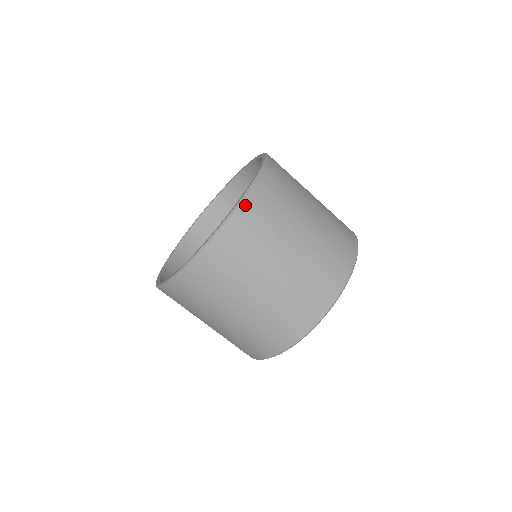
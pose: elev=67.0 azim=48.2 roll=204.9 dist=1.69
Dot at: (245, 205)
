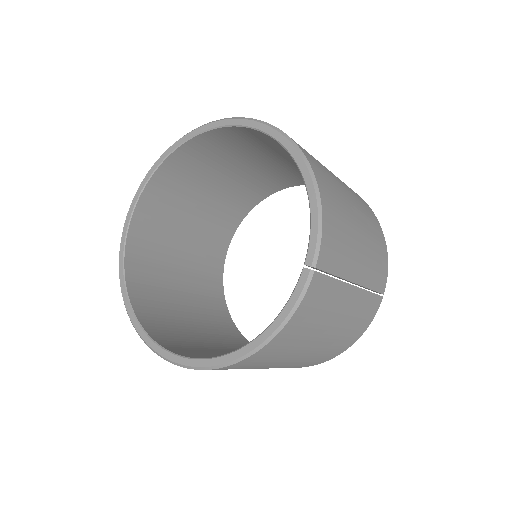
Dot at: (282, 333)
